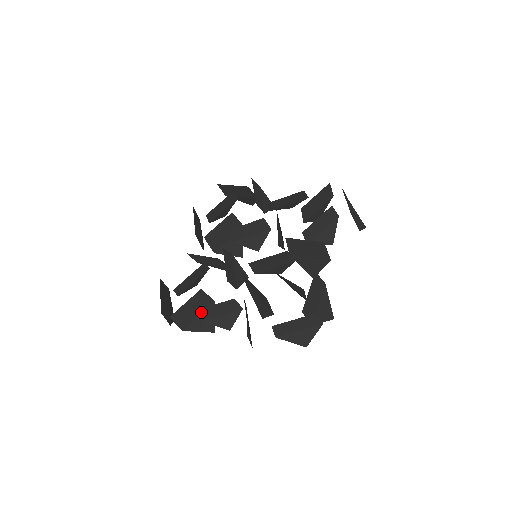
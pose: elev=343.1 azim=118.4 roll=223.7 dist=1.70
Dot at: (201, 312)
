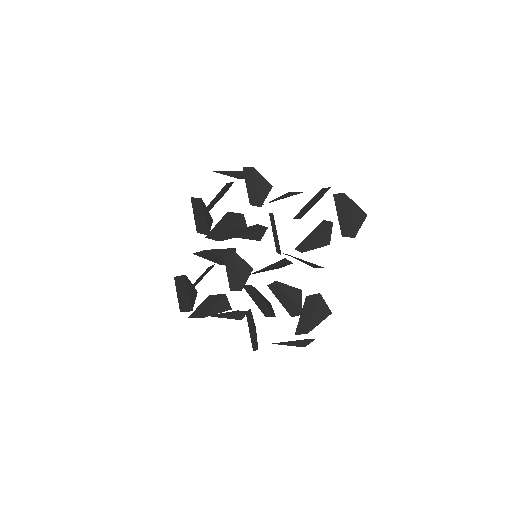
Dot at: (213, 315)
